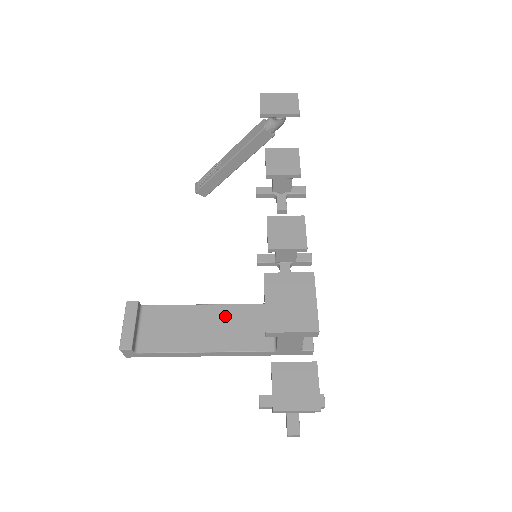
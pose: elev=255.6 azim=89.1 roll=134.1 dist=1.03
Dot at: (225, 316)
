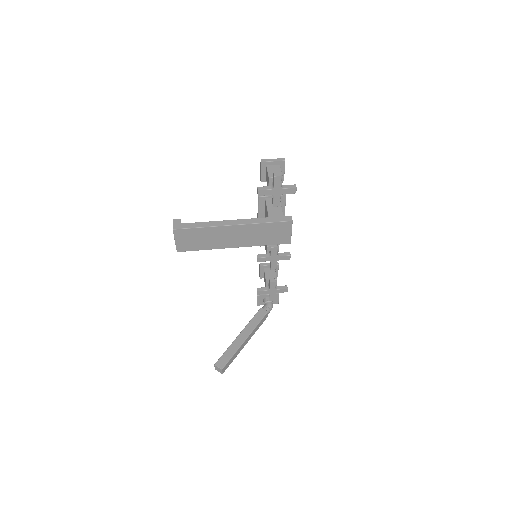
Dot at: occluded
